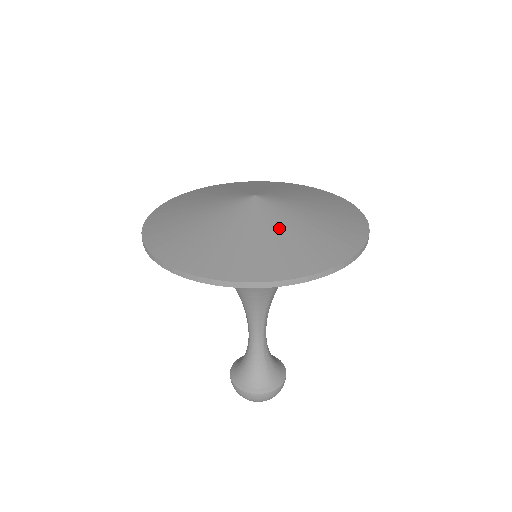
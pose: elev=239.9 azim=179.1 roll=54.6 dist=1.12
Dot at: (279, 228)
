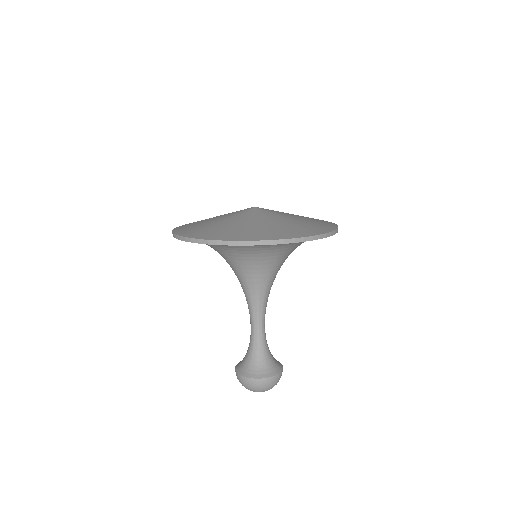
Dot at: (245, 221)
